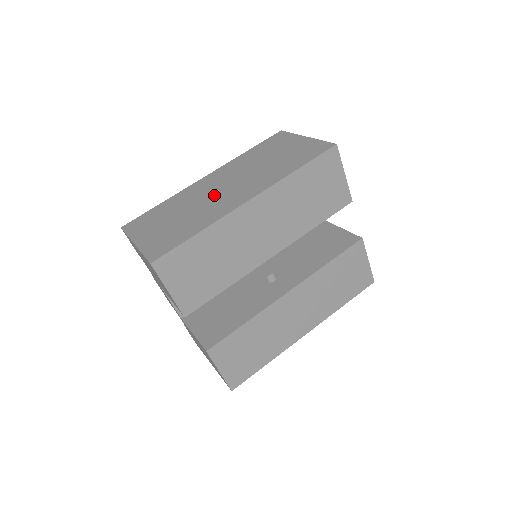
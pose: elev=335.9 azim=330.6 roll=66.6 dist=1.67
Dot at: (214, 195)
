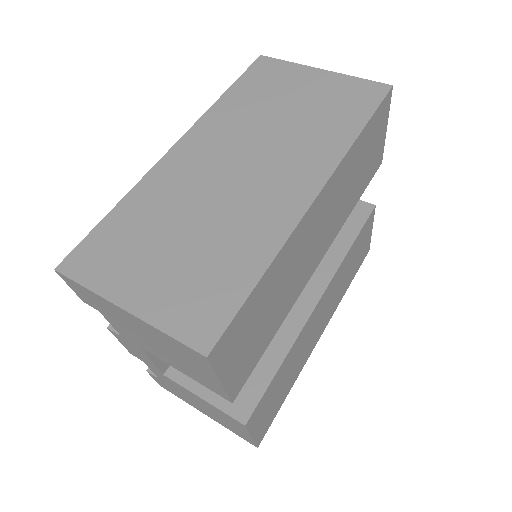
Dot at: (230, 186)
